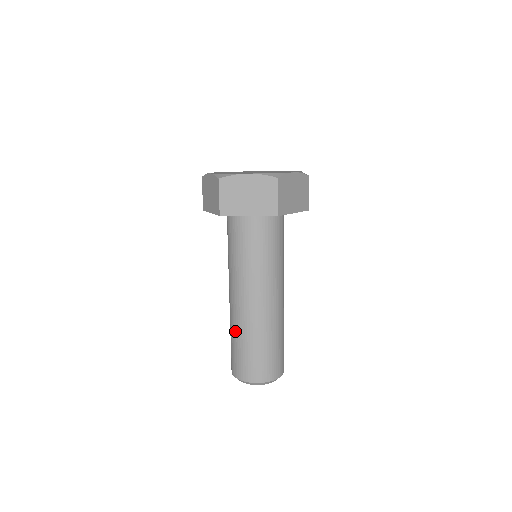
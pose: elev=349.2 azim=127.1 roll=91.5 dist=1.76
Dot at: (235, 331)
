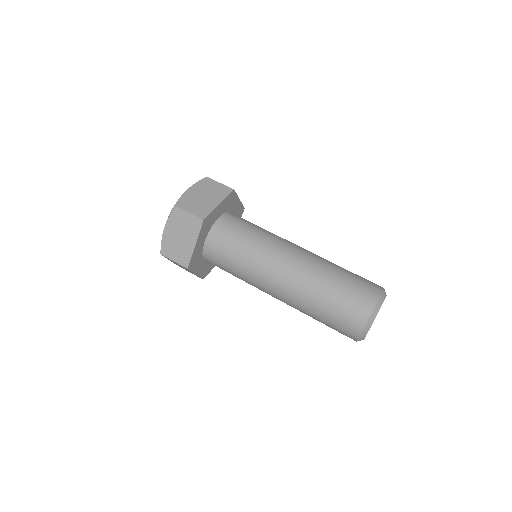
Dot at: (307, 313)
